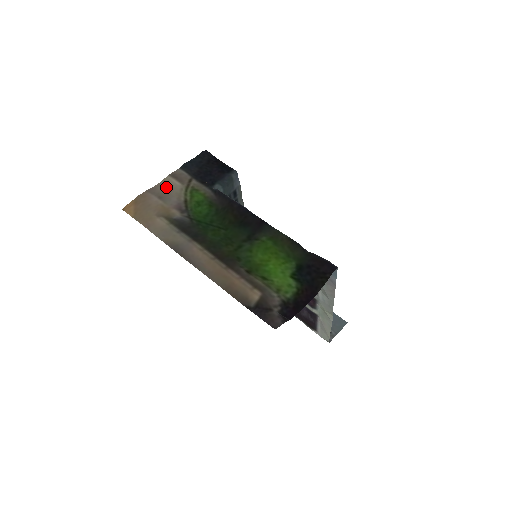
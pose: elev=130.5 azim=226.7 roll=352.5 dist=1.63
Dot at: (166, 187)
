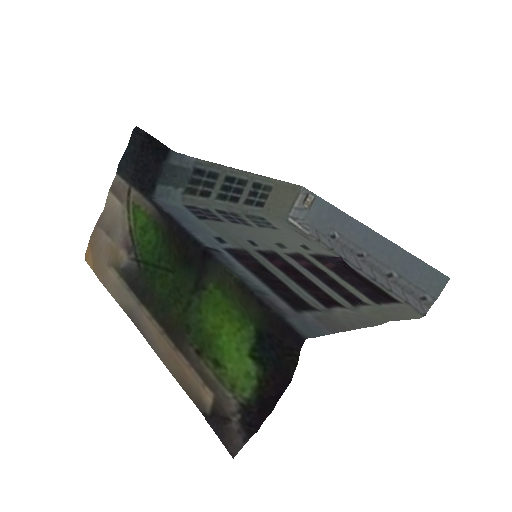
Dot at: (111, 211)
